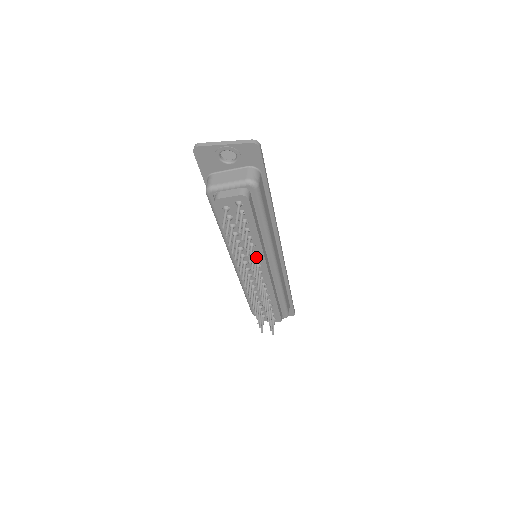
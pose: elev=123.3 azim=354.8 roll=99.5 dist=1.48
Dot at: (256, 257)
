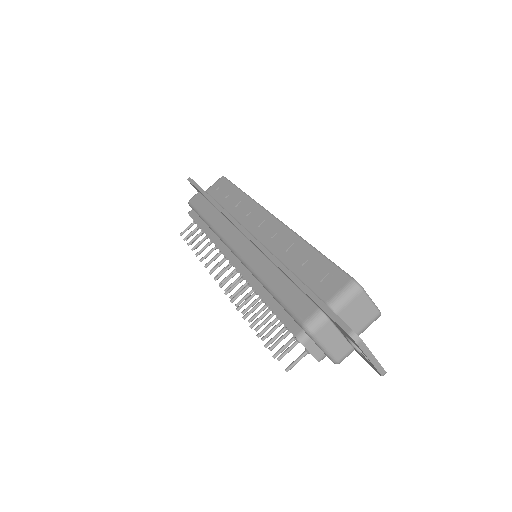
Dot at: occluded
